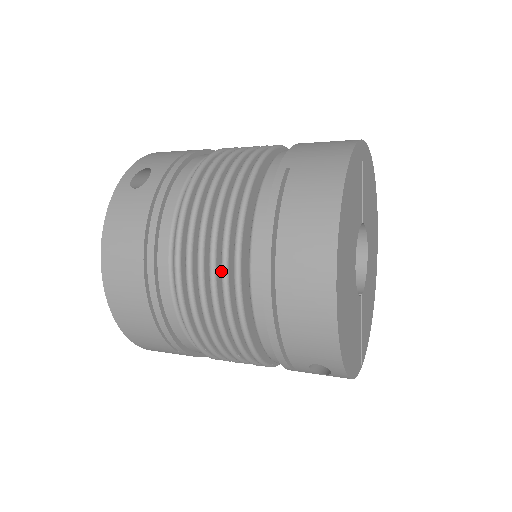
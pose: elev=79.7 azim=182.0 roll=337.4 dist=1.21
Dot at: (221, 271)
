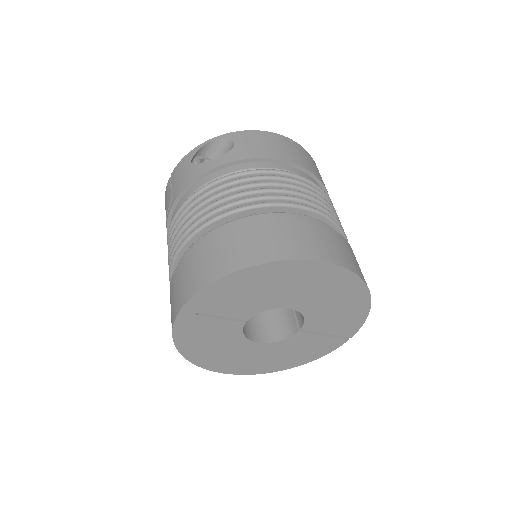
Dot at: occluded
